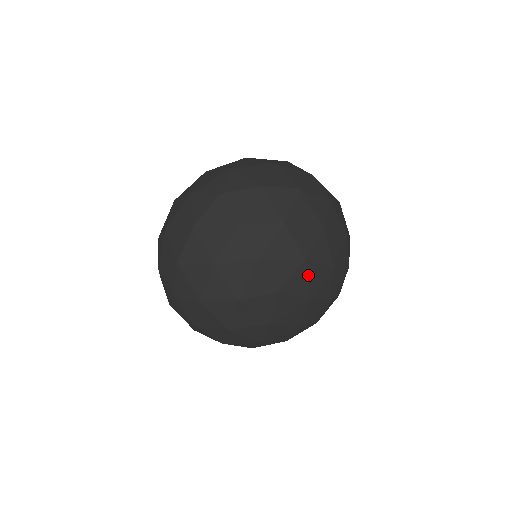
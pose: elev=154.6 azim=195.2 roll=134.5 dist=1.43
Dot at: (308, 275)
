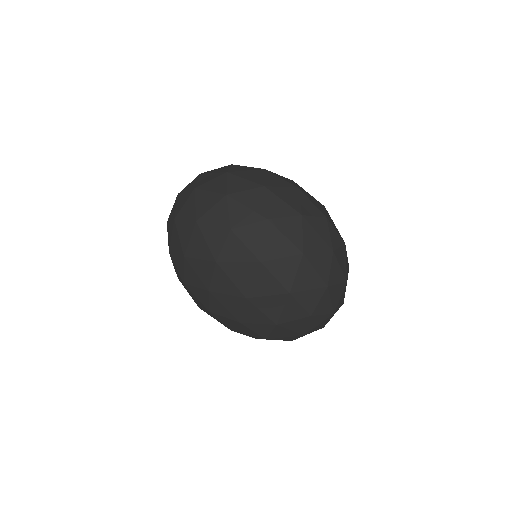
Dot at: (238, 326)
